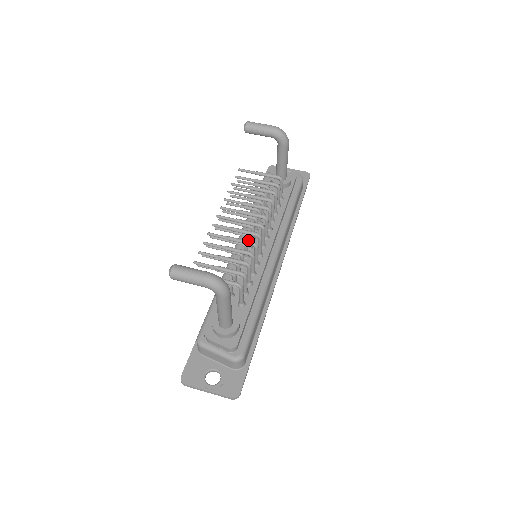
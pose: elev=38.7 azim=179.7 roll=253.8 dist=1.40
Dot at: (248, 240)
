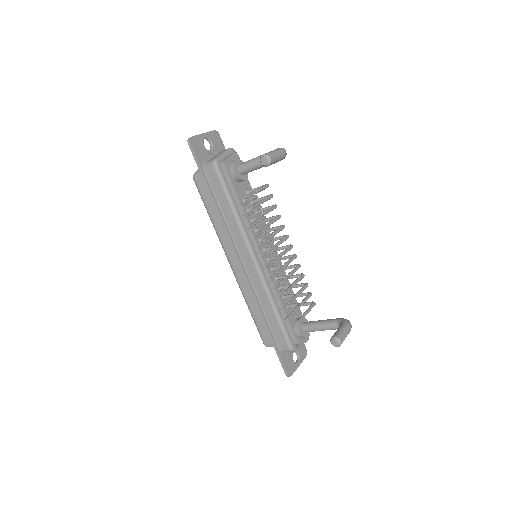
Dot at: occluded
